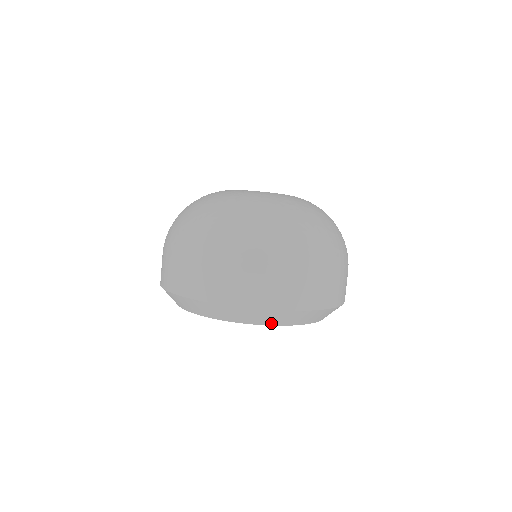
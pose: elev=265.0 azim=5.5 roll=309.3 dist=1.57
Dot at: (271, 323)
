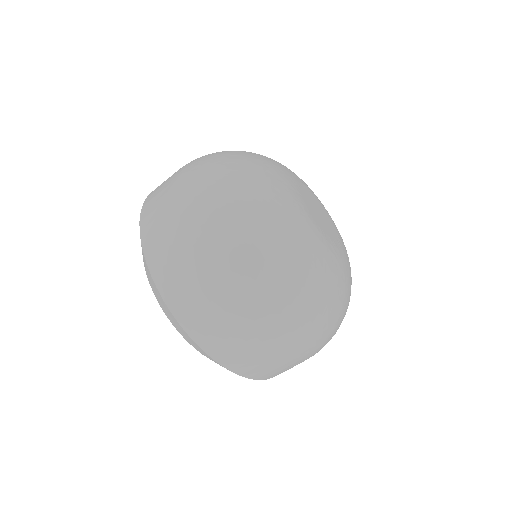
Dot at: occluded
